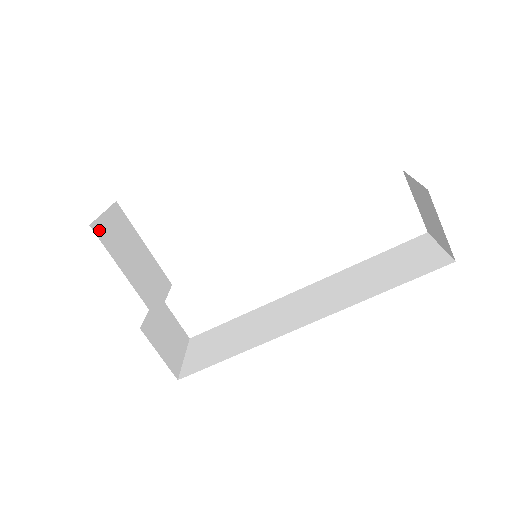
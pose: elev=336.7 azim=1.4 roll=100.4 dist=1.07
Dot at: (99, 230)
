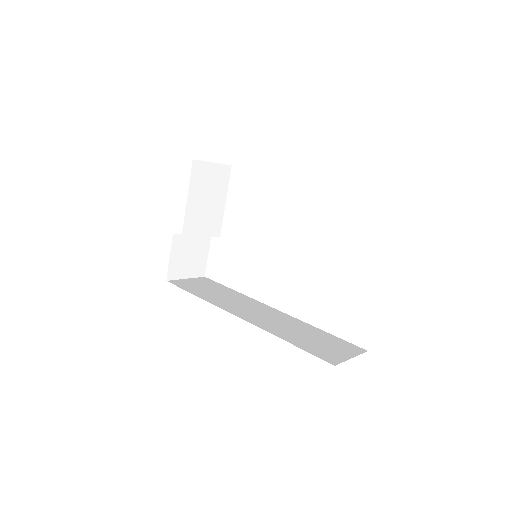
Dot at: (197, 167)
